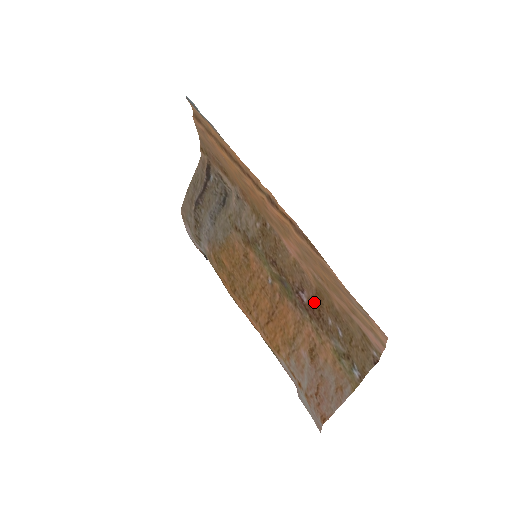
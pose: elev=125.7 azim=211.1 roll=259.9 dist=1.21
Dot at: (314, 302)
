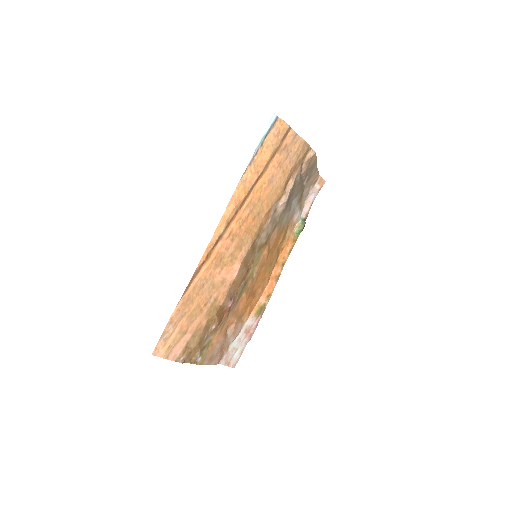
Dot at: (222, 311)
